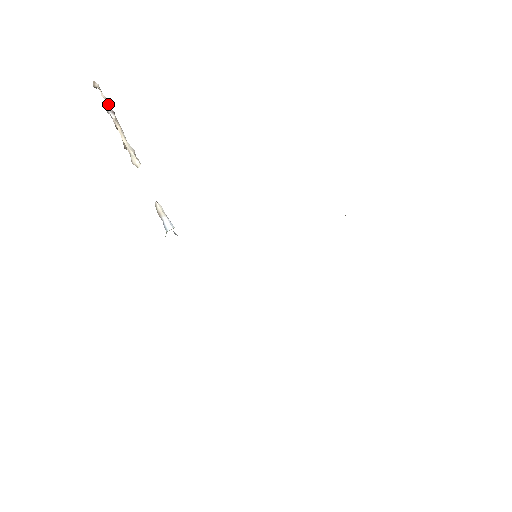
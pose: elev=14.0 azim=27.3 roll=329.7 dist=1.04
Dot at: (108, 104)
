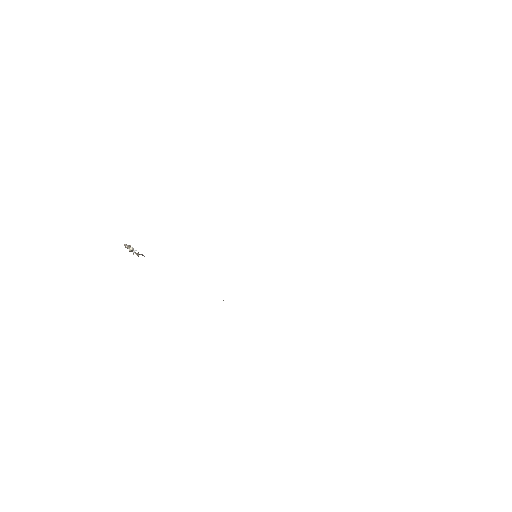
Dot at: occluded
